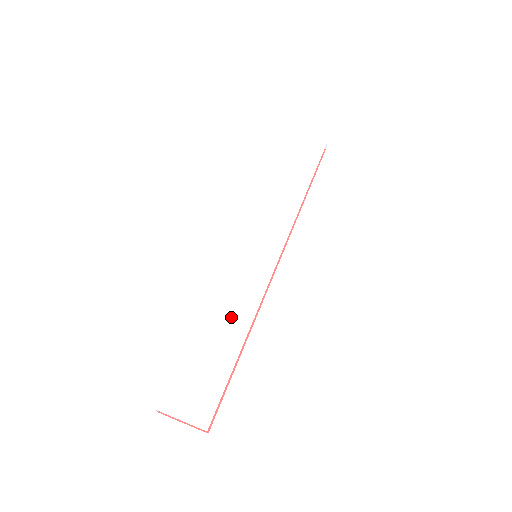
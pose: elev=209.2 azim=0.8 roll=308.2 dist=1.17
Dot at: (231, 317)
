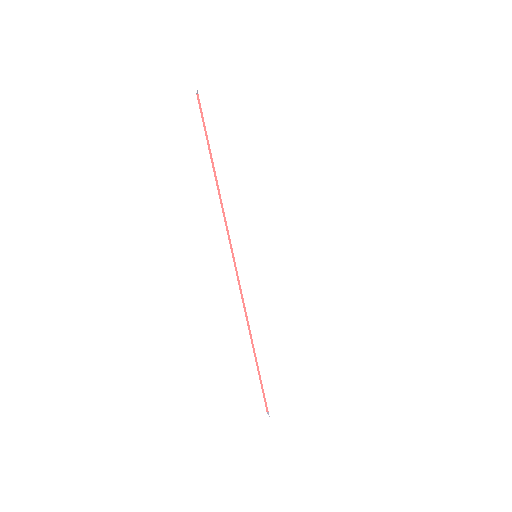
Dot at: (275, 323)
